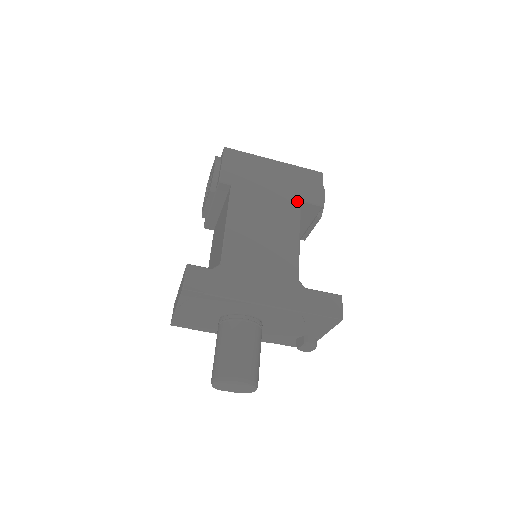
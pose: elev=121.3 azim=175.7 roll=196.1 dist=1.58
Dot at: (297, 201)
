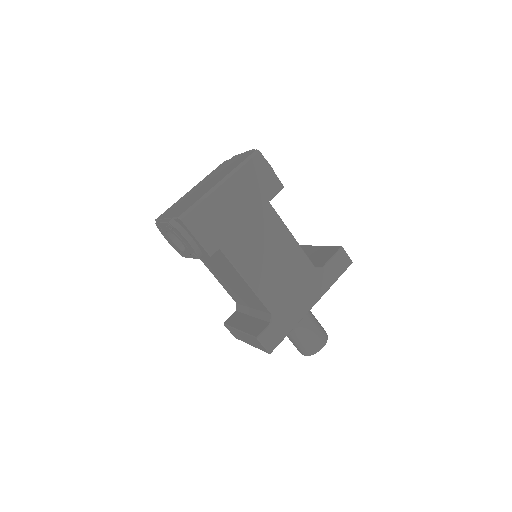
Dot at: (267, 206)
